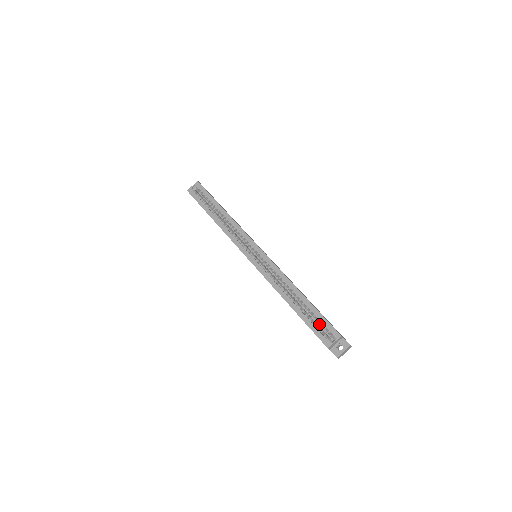
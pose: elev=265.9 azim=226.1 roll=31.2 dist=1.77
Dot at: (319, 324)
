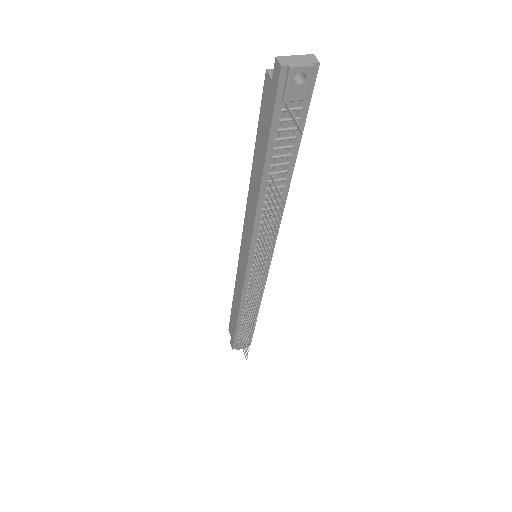
Dot at: (284, 134)
